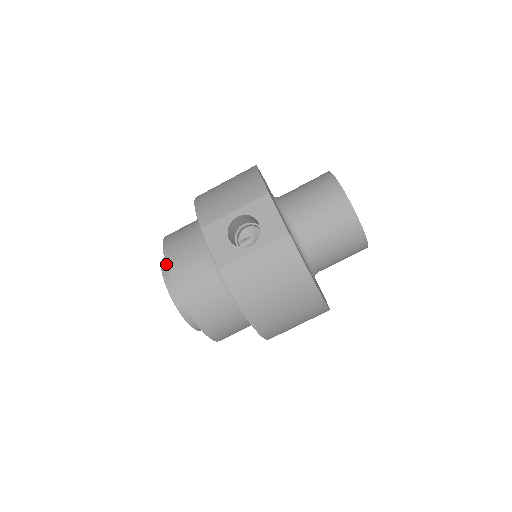
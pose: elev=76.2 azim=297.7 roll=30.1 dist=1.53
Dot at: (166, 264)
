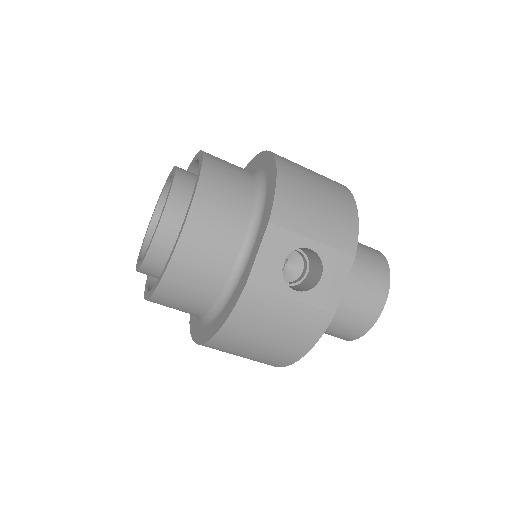
Dot at: (191, 206)
